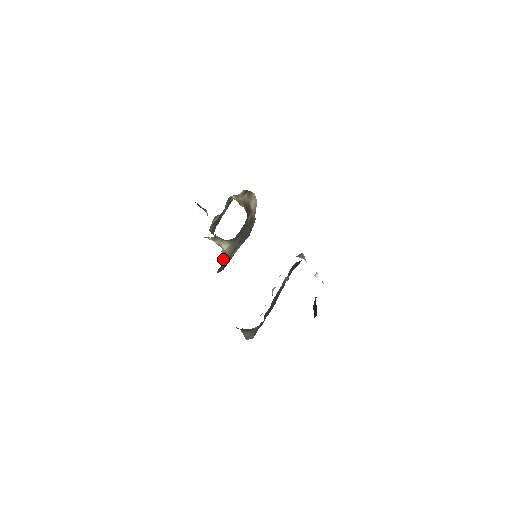
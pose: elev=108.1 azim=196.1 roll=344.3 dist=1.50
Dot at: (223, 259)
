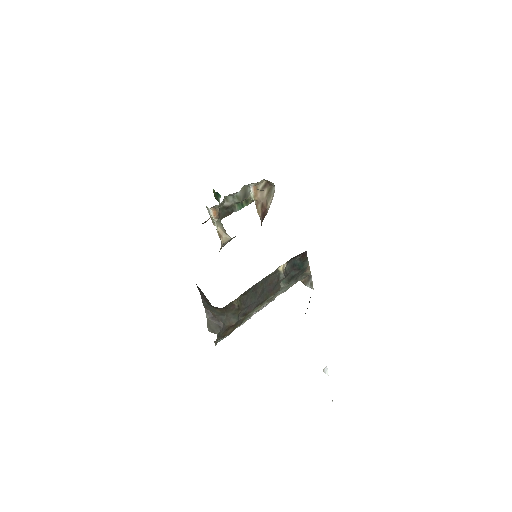
Dot at: occluded
